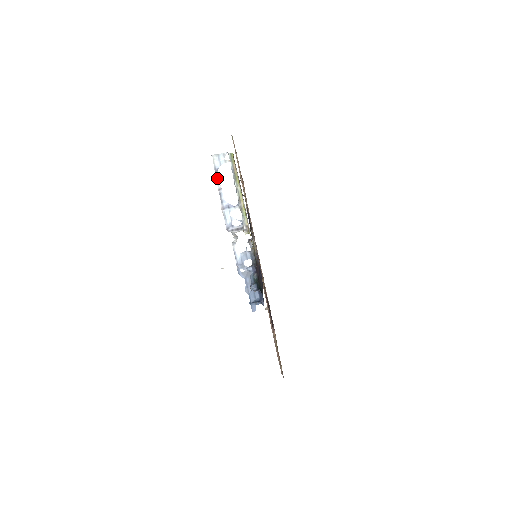
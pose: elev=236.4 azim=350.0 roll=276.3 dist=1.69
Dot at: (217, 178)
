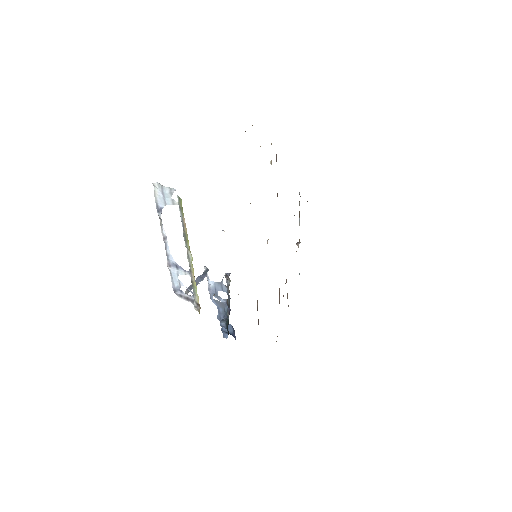
Dot at: (160, 222)
